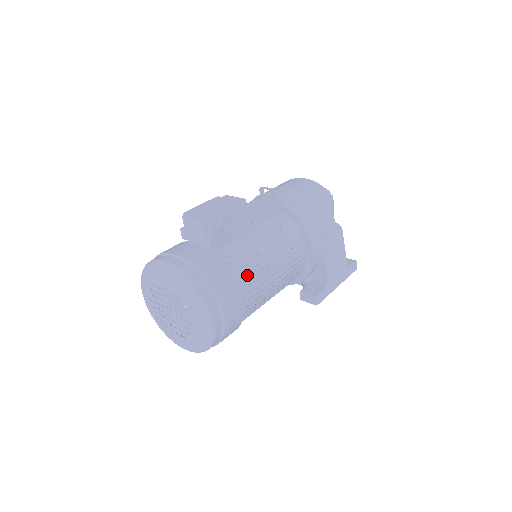
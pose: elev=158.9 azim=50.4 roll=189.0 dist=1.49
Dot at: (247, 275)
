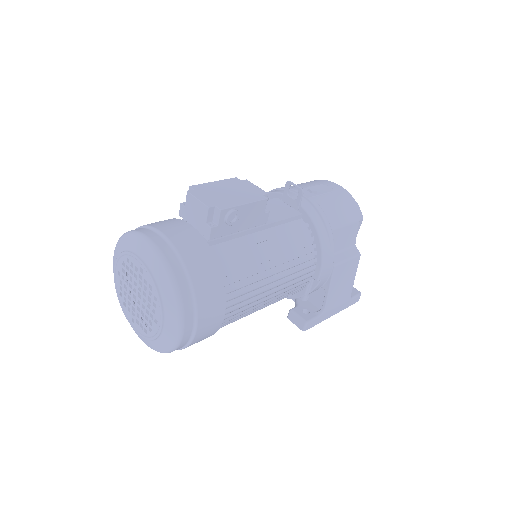
Dot at: (240, 284)
